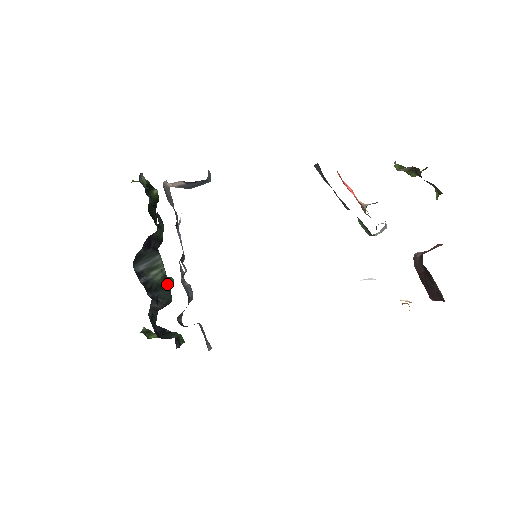
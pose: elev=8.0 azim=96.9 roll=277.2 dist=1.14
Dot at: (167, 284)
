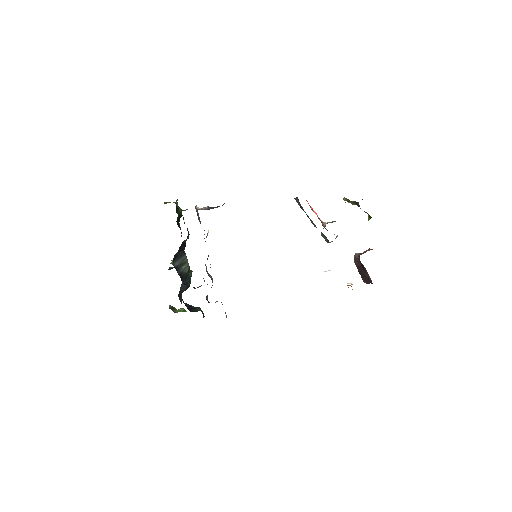
Dot at: (190, 274)
